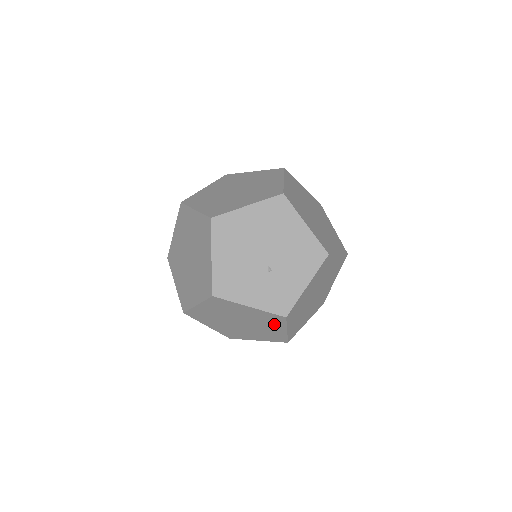
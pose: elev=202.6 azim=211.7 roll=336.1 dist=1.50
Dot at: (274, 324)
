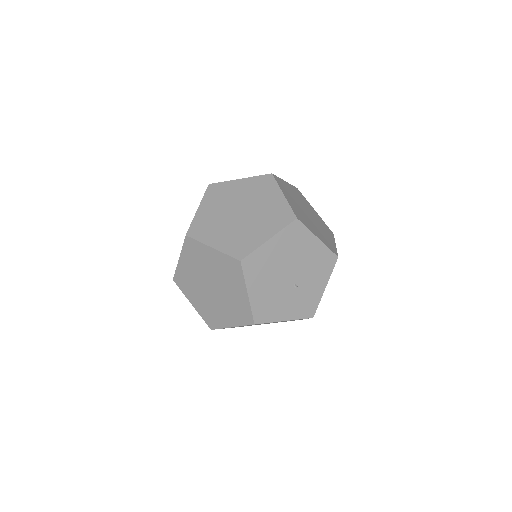
Dot at: occluded
